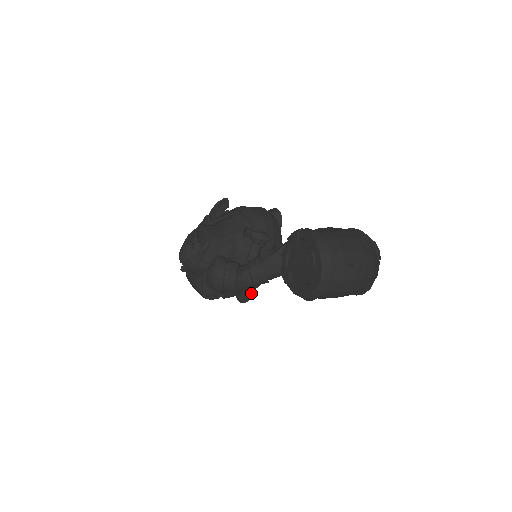
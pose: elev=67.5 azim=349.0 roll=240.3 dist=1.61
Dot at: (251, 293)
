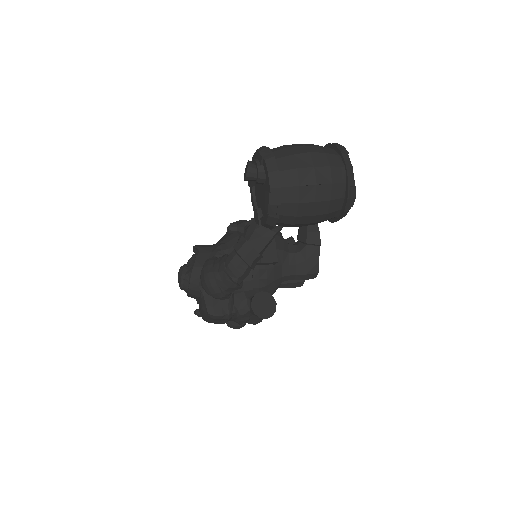
Dot at: (271, 306)
